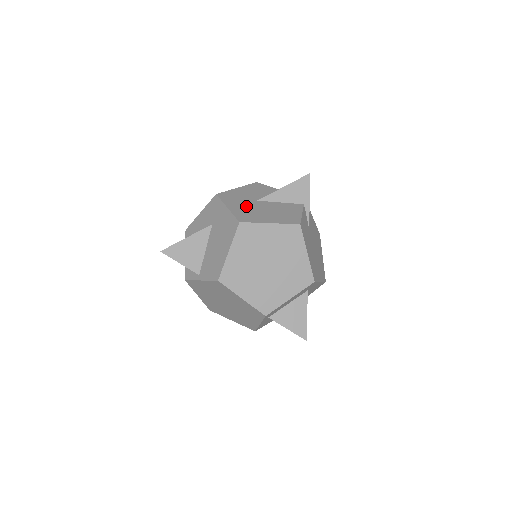
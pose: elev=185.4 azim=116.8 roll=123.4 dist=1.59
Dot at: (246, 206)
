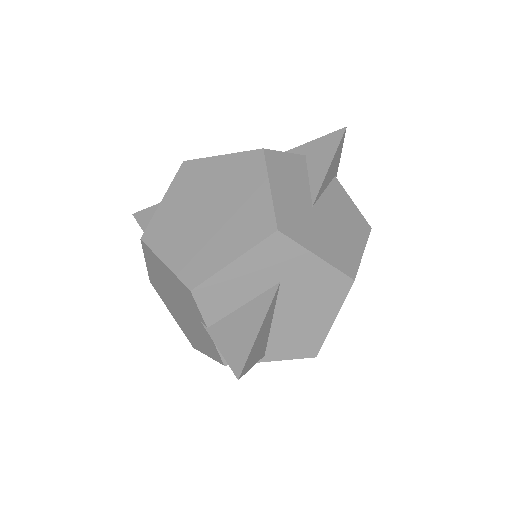
Dot at: (322, 233)
